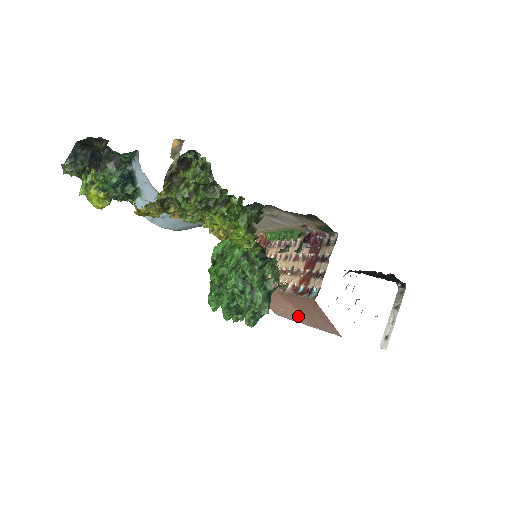
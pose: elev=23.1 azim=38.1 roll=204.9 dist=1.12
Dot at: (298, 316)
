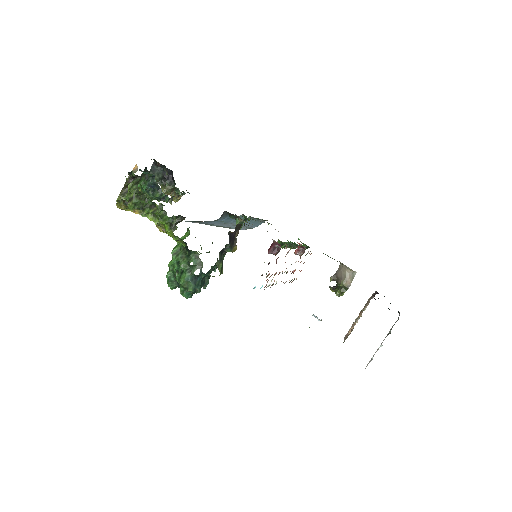
Dot at: occluded
